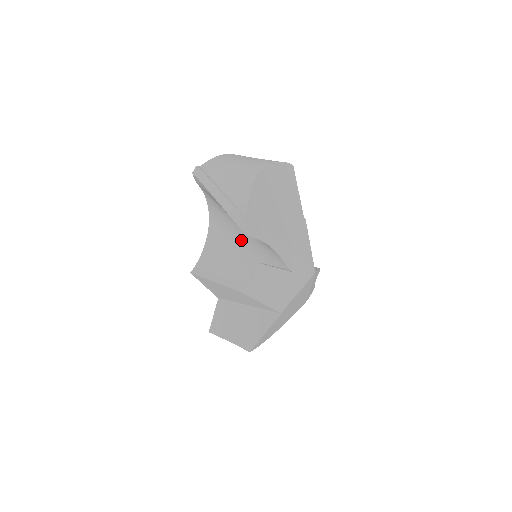
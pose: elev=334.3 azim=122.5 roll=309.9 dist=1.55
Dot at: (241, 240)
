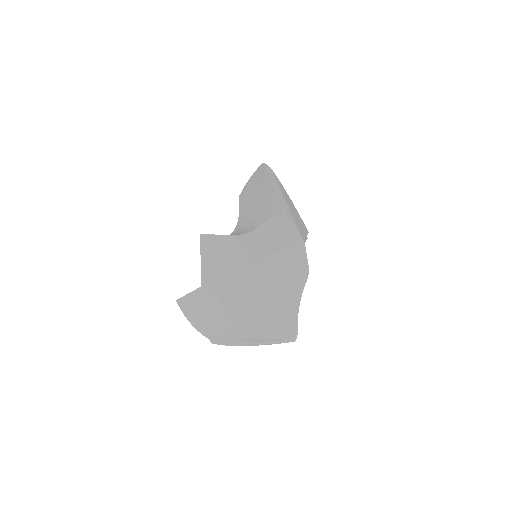
Dot at: (253, 222)
